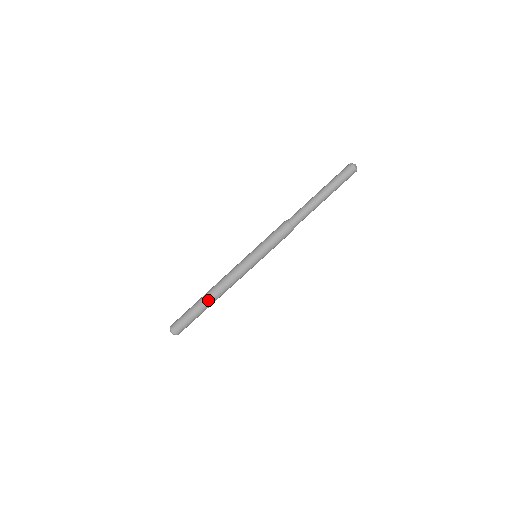
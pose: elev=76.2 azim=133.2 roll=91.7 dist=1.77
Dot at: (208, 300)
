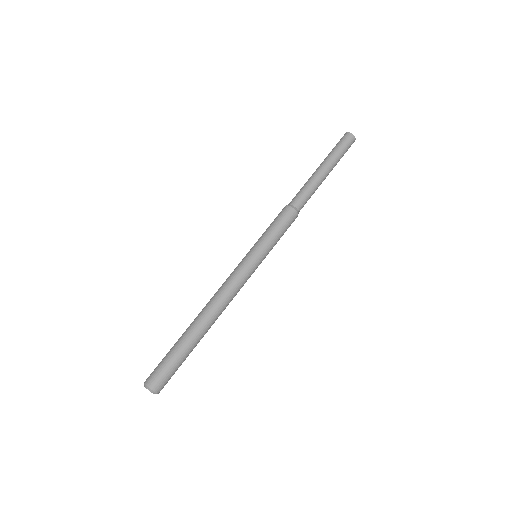
Dot at: (200, 326)
